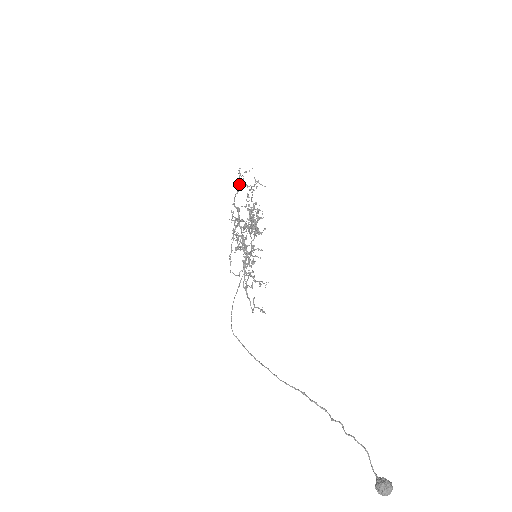
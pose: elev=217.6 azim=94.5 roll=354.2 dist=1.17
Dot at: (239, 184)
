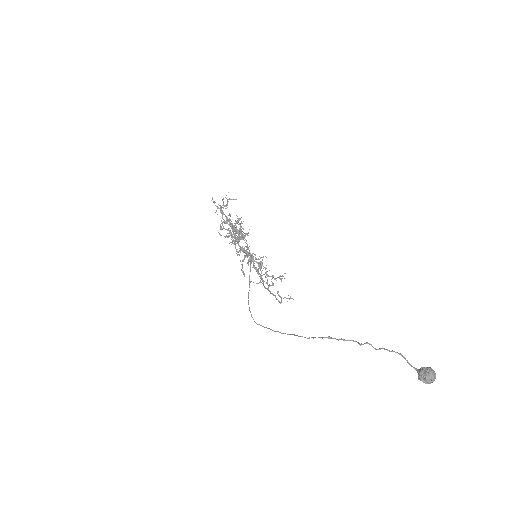
Dot at: occluded
